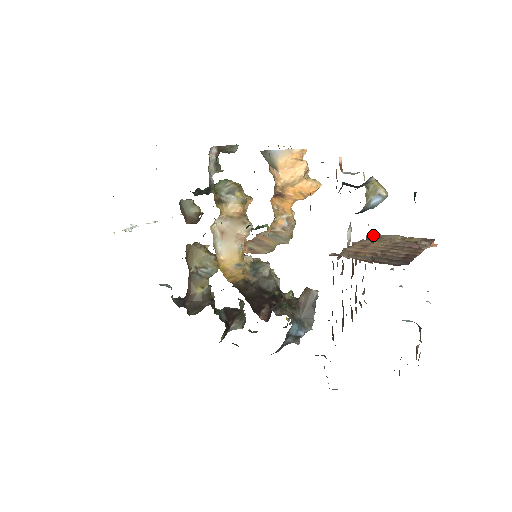
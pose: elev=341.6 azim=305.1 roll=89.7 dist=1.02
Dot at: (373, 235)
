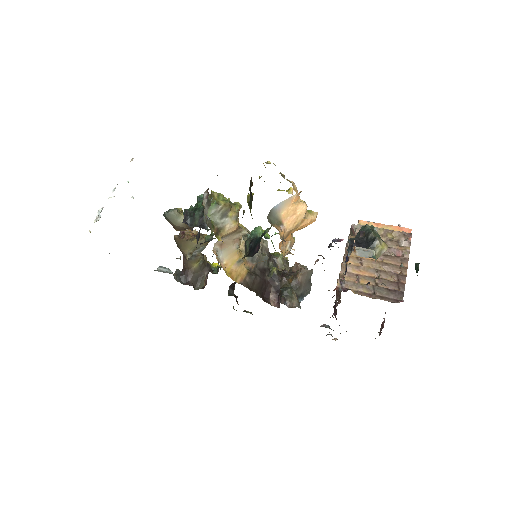
Dot at: (358, 228)
